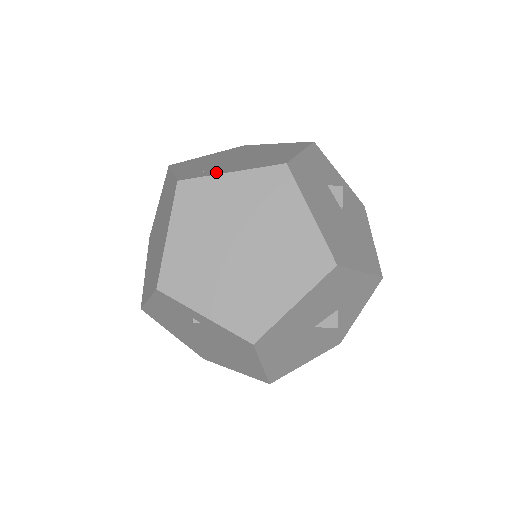
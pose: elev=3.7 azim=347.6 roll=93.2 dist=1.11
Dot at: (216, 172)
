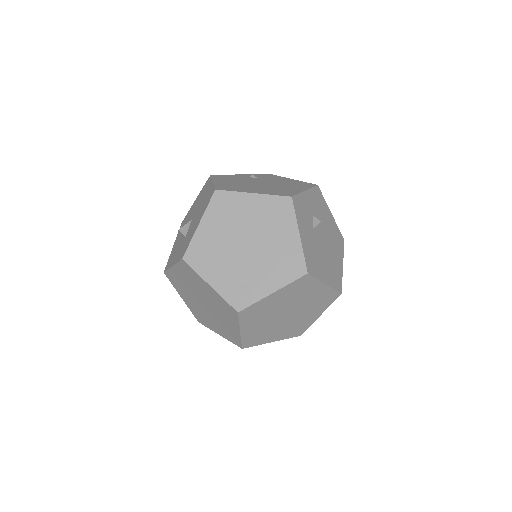
Dot at: (259, 293)
